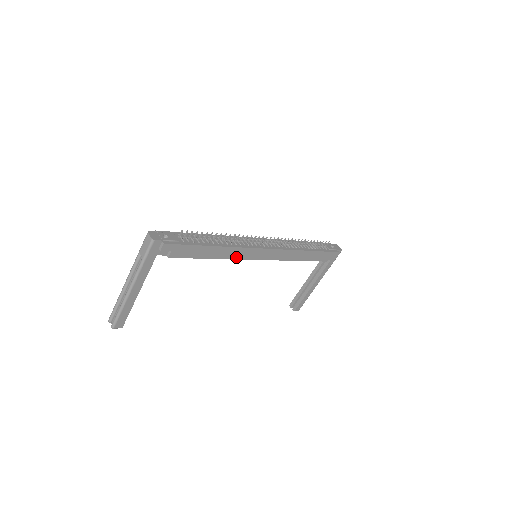
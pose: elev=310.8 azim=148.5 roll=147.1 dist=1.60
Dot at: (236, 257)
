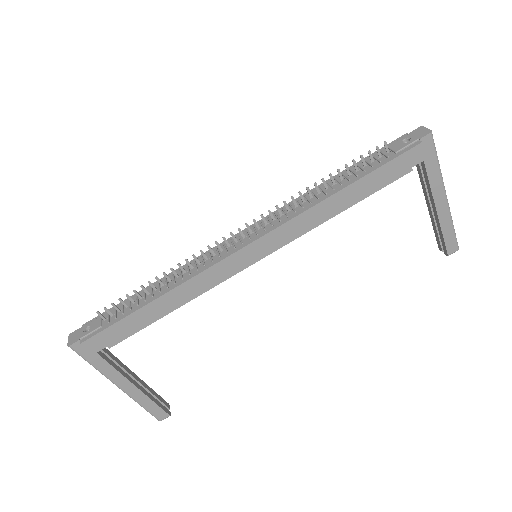
Dot at: (208, 286)
